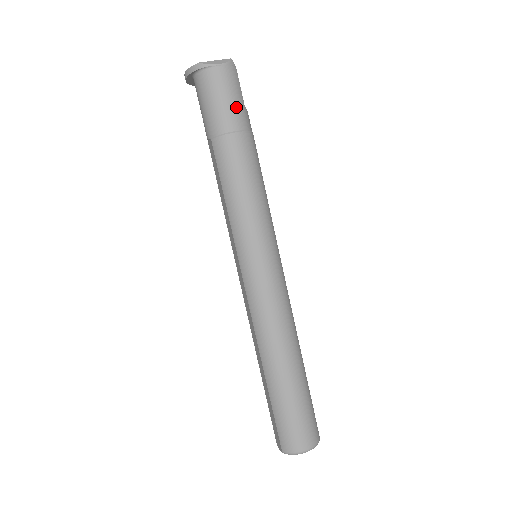
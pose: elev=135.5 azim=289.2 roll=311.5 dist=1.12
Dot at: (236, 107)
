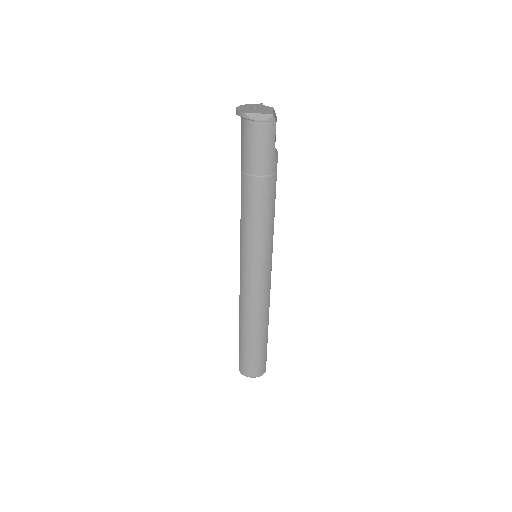
Dot at: (265, 157)
